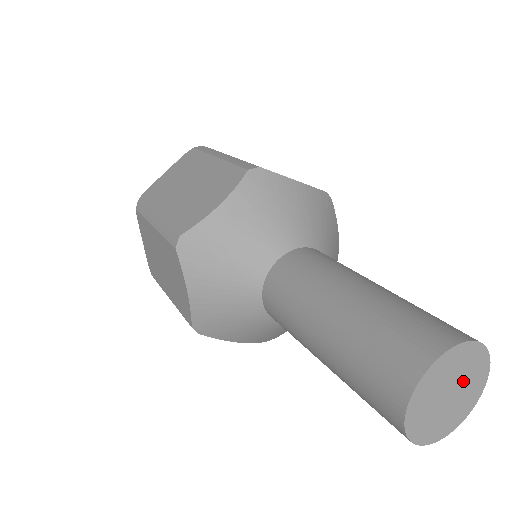
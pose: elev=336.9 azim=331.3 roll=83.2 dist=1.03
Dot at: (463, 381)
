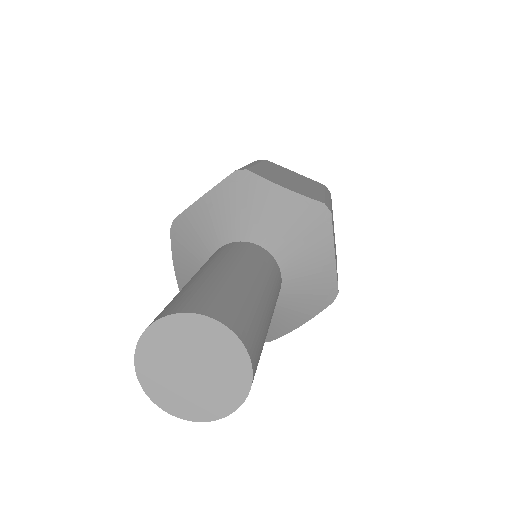
Dot at: (210, 380)
